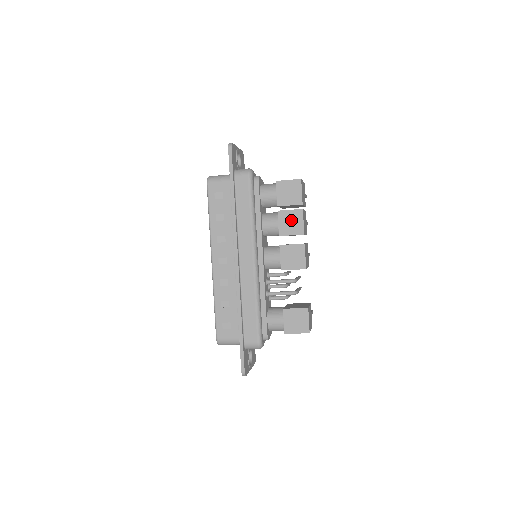
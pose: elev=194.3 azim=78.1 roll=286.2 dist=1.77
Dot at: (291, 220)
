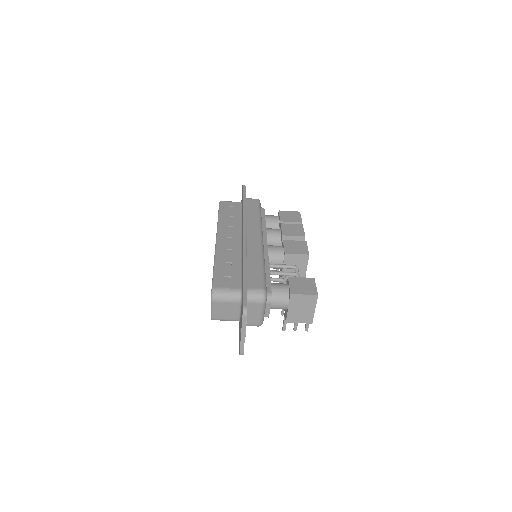
Dot at: (293, 229)
